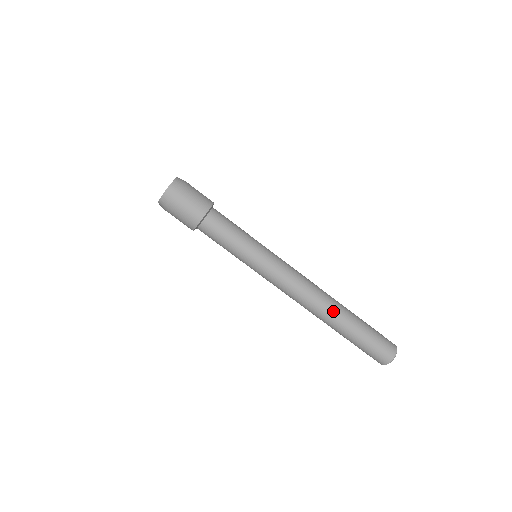
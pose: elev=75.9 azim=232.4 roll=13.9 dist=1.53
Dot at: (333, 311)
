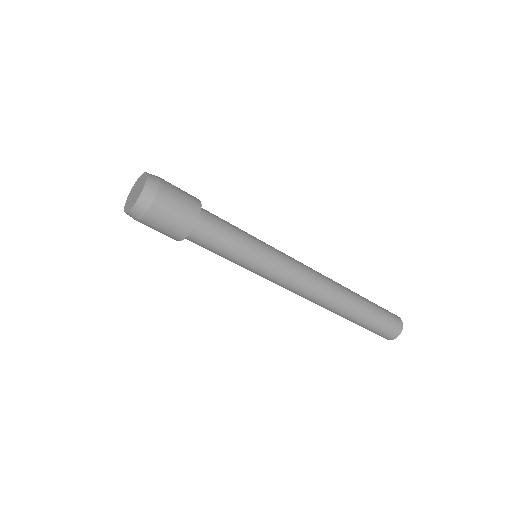
Dot at: (346, 296)
